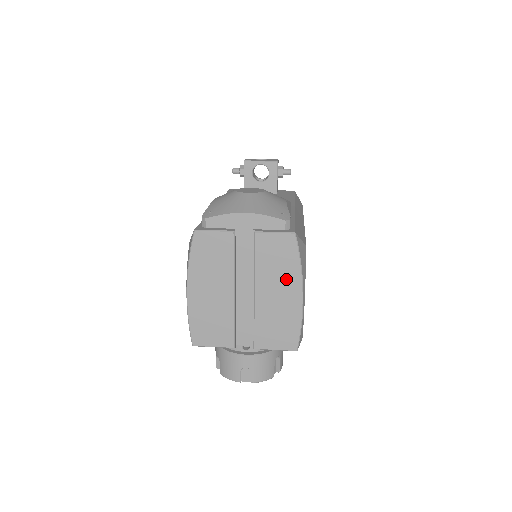
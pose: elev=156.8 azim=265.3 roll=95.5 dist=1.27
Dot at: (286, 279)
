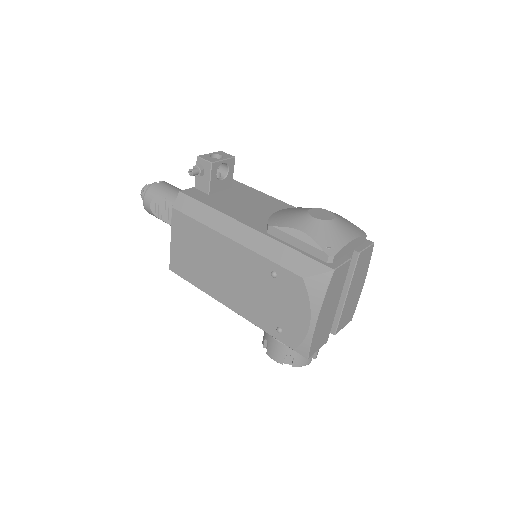
Dot at: (362, 277)
